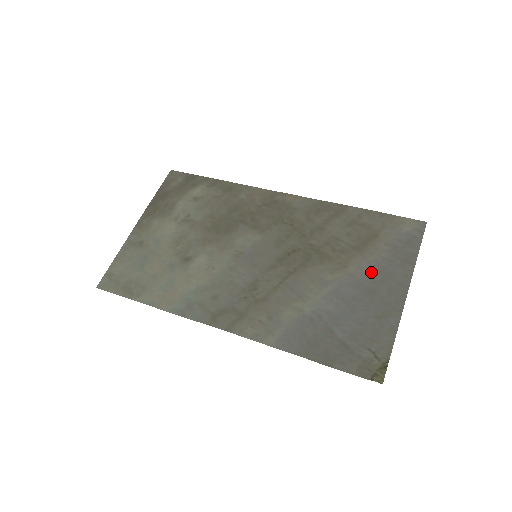
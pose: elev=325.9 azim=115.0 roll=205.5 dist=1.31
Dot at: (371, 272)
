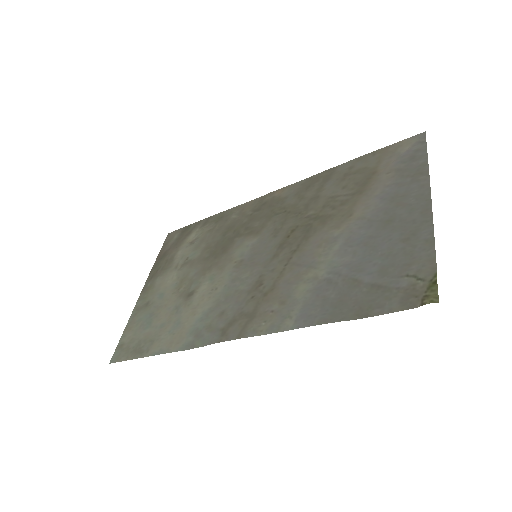
Dot at: (381, 204)
